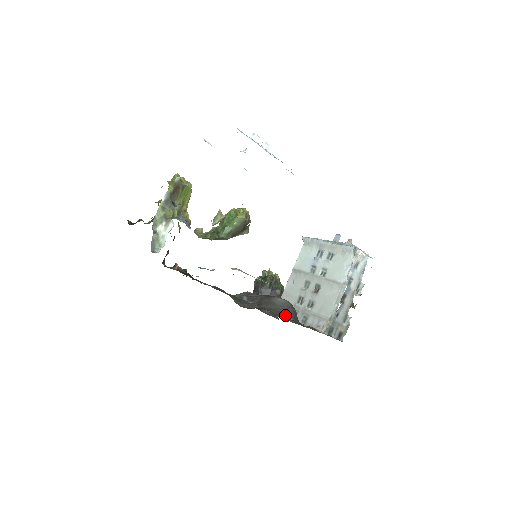
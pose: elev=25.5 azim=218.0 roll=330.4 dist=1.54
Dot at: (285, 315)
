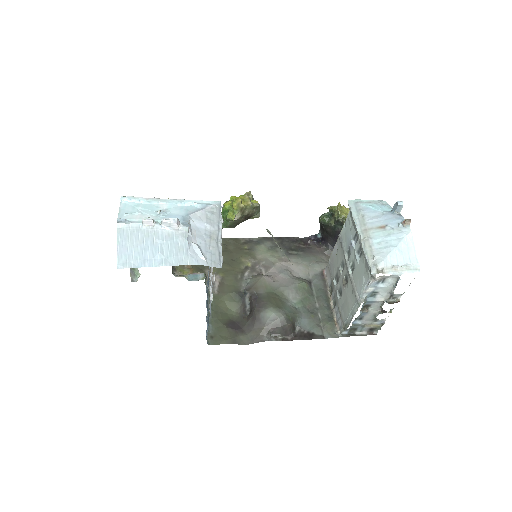
Dot at: (327, 282)
